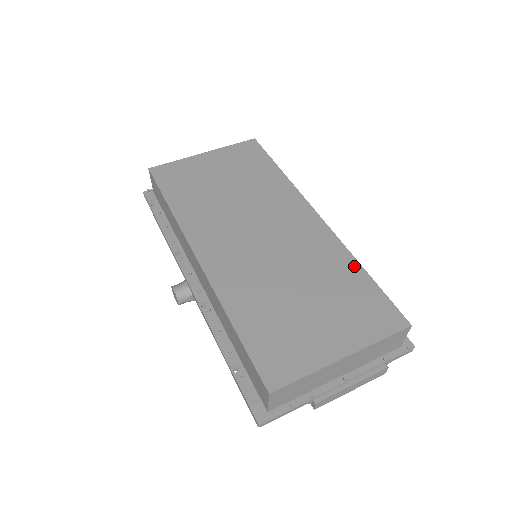
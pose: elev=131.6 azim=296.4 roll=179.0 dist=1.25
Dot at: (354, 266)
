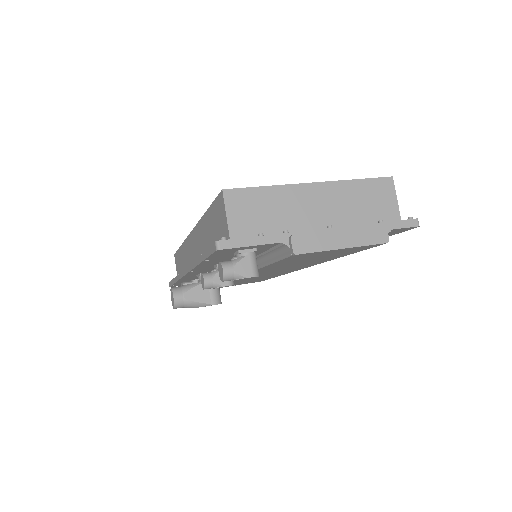
Dot at: occluded
